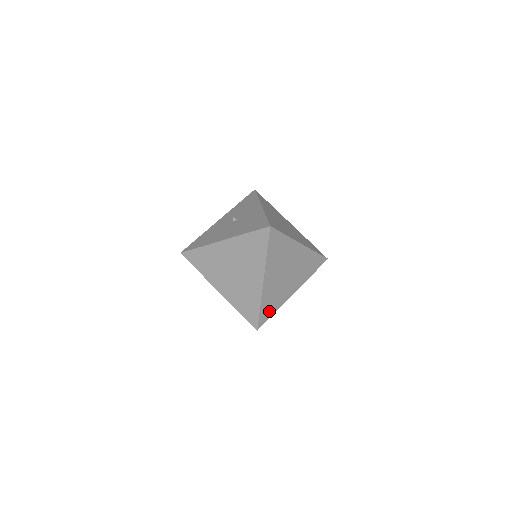
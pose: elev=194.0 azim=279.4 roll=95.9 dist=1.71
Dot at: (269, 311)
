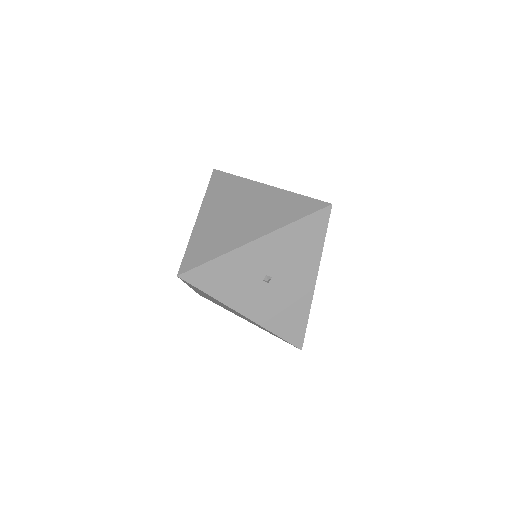
Dot at: (203, 255)
